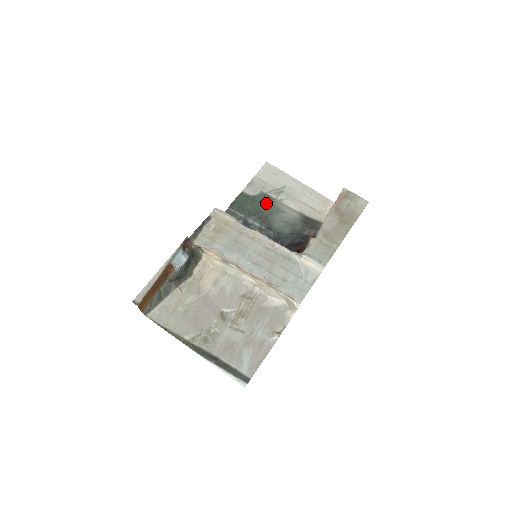
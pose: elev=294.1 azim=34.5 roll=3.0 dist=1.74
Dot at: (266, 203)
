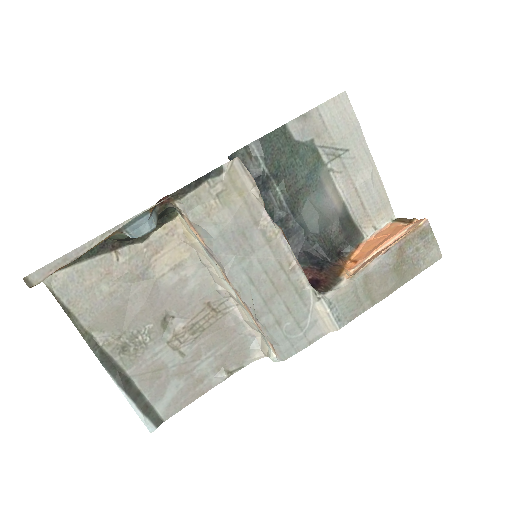
Dot at: (309, 165)
